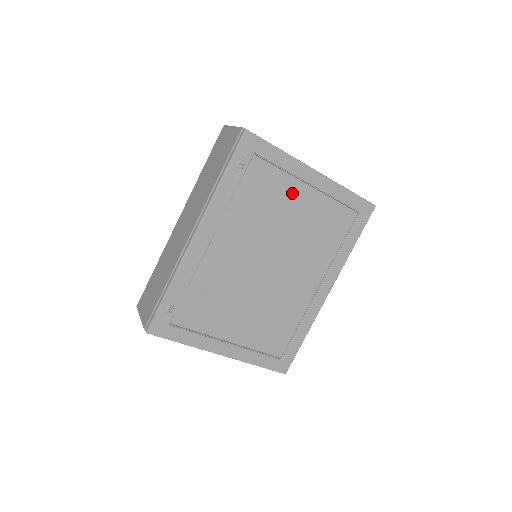
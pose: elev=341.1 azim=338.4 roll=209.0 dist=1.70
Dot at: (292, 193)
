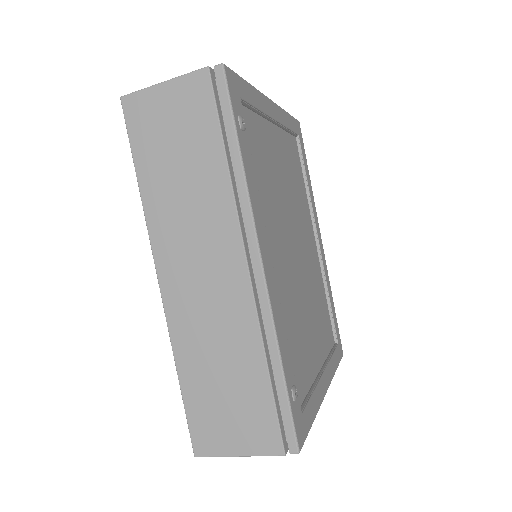
Dot at: (270, 141)
